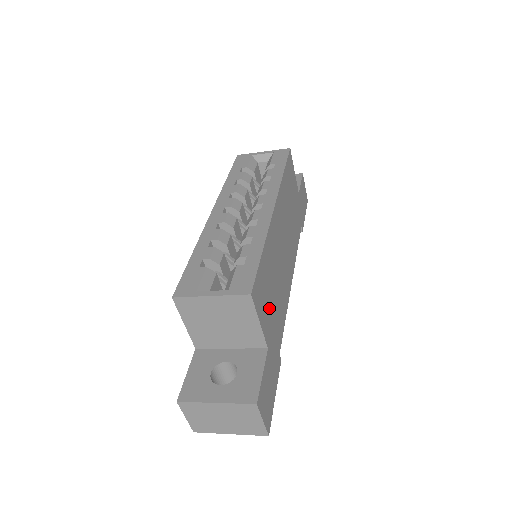
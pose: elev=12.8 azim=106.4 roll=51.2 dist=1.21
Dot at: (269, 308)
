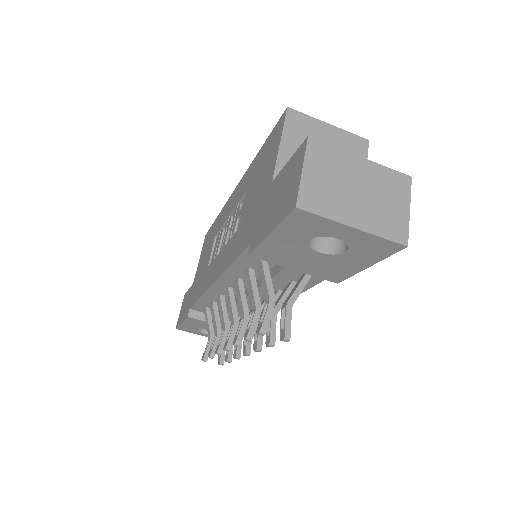
Dot at: occluded
